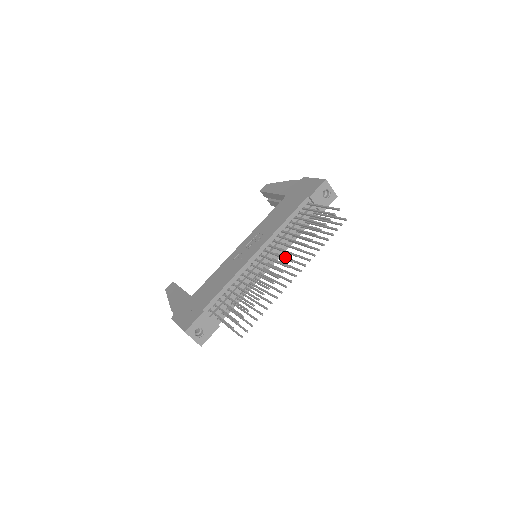
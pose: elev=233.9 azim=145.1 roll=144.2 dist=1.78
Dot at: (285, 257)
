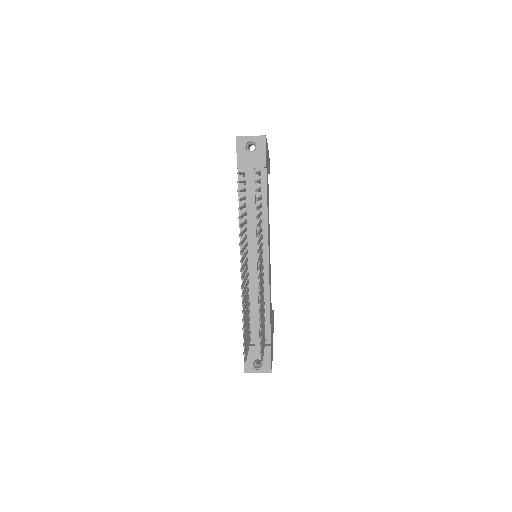
Dot at: occluded
